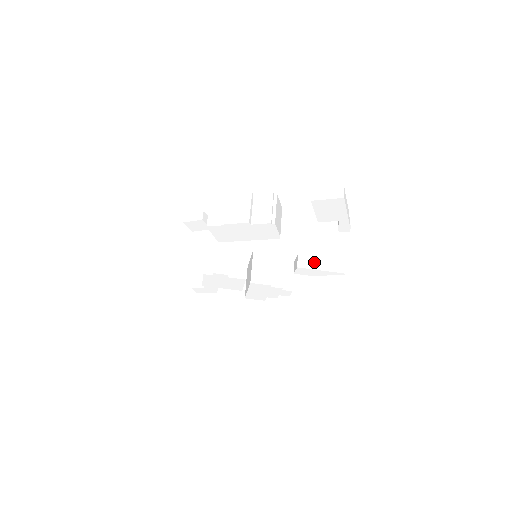
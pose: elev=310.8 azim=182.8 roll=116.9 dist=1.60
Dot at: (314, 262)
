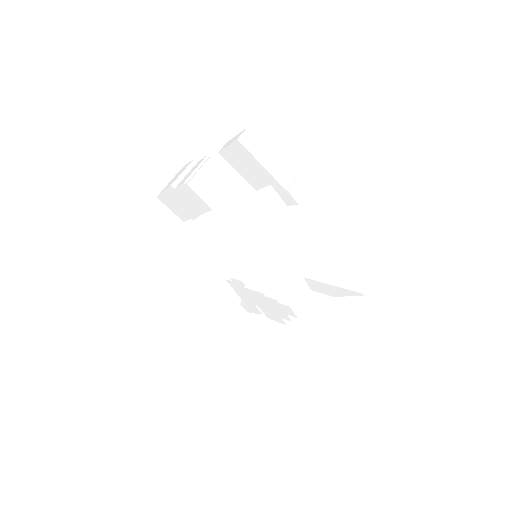
Dot at: (328, 274)
